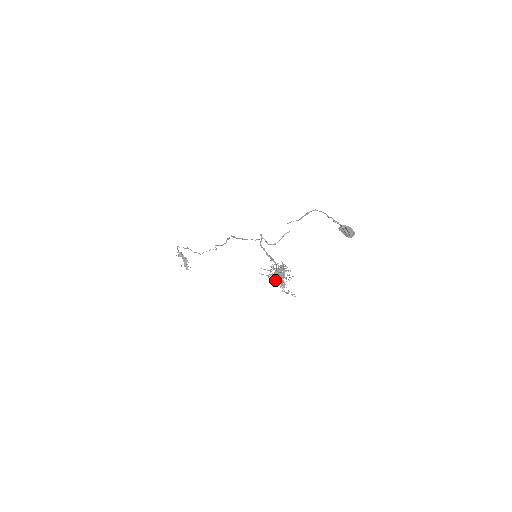
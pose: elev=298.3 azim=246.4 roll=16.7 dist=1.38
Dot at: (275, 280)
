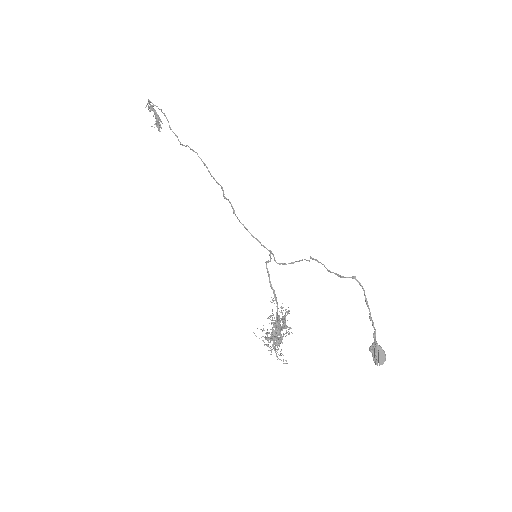
Dot at: occluded
